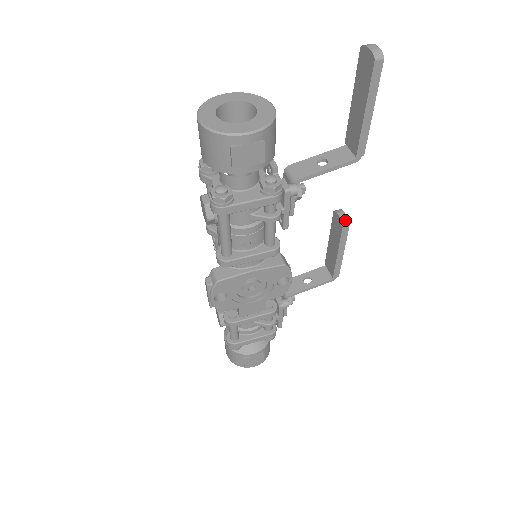
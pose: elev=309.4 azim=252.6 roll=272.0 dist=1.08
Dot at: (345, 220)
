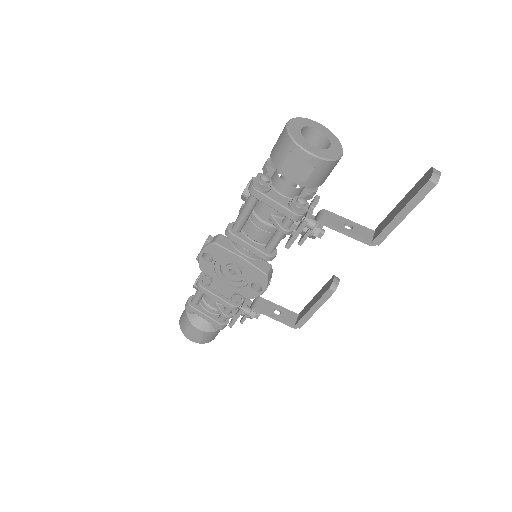
Dot at: (334, 286)
